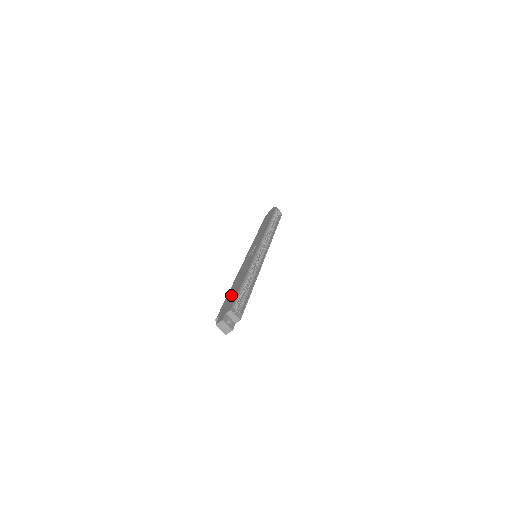
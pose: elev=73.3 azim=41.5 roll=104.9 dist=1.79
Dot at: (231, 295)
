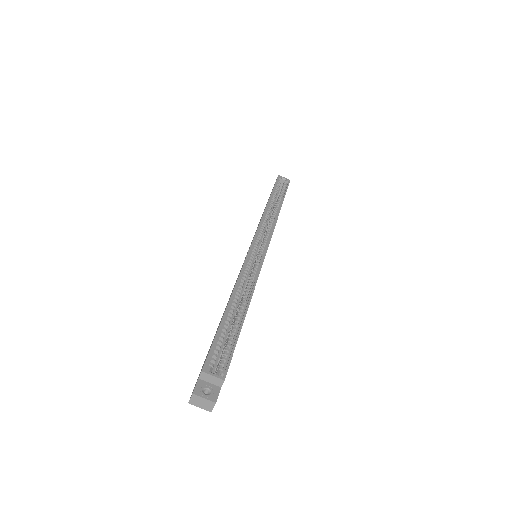
Dot at: occluded
